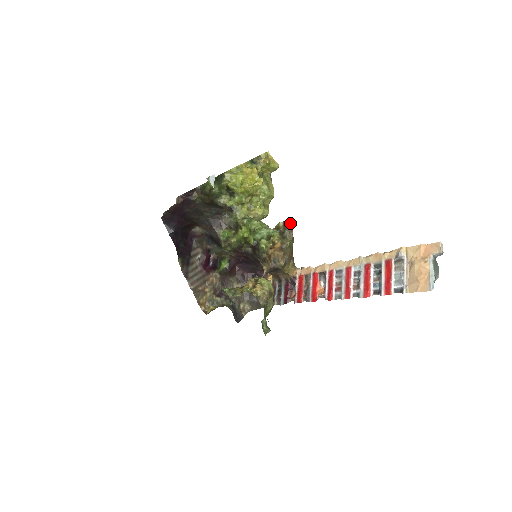
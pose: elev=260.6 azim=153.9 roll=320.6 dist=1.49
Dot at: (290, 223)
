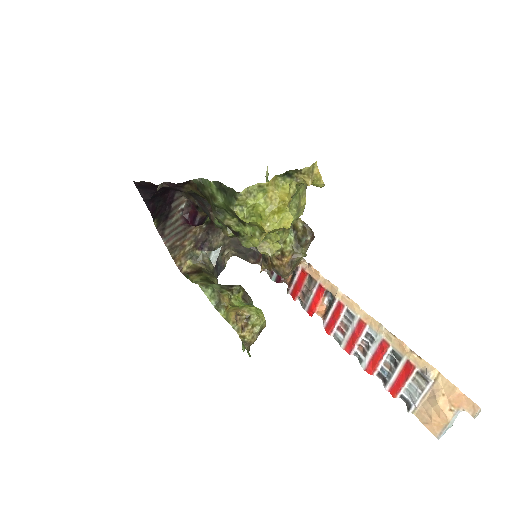
Dot at: (313, 232)
